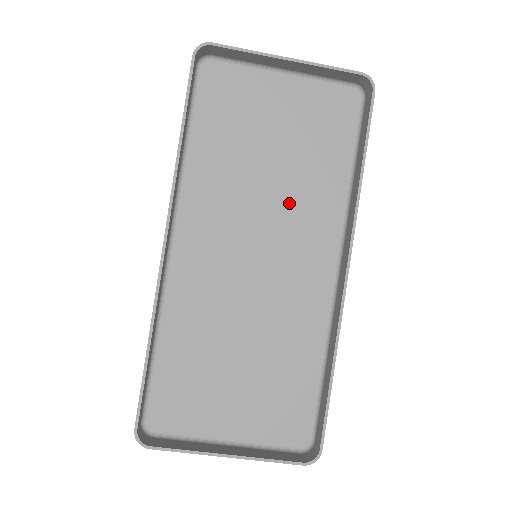
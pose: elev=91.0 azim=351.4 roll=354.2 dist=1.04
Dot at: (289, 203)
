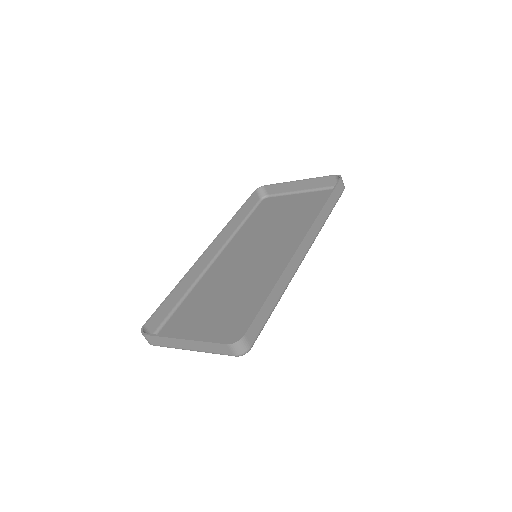
Dot at: (285, 234)
